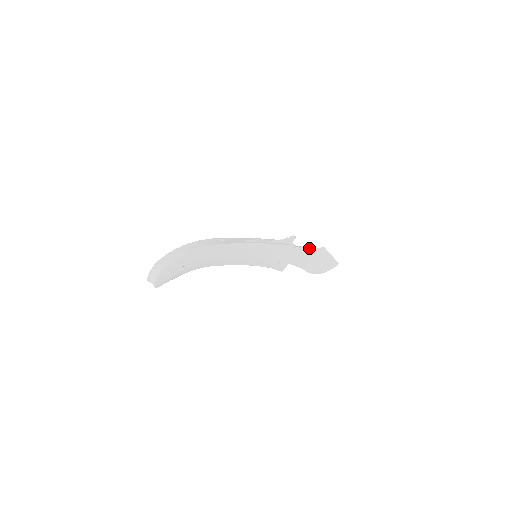
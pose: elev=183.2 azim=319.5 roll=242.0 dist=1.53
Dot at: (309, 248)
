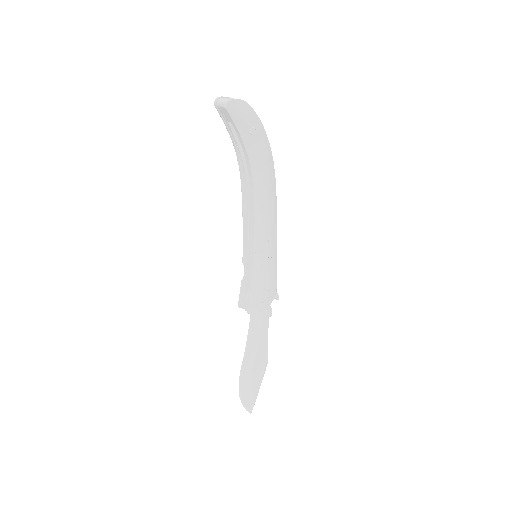
Dot at: occluded
